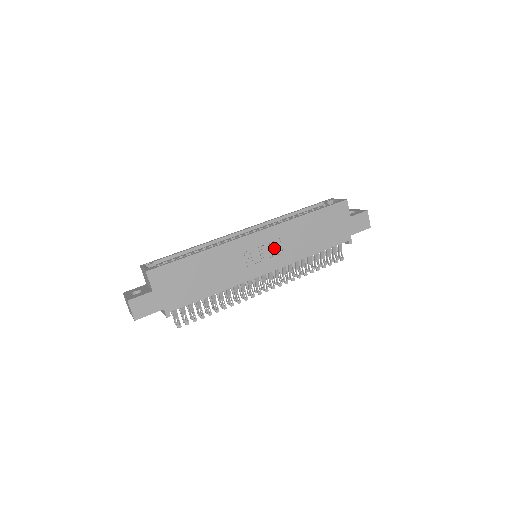
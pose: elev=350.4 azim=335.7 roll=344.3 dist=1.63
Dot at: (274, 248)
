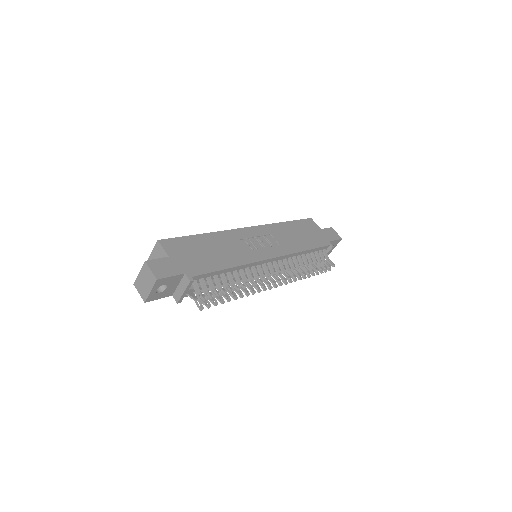
Dot at: (270, 241)
